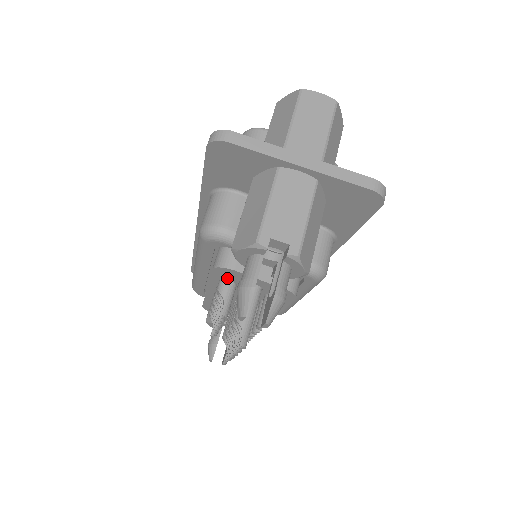
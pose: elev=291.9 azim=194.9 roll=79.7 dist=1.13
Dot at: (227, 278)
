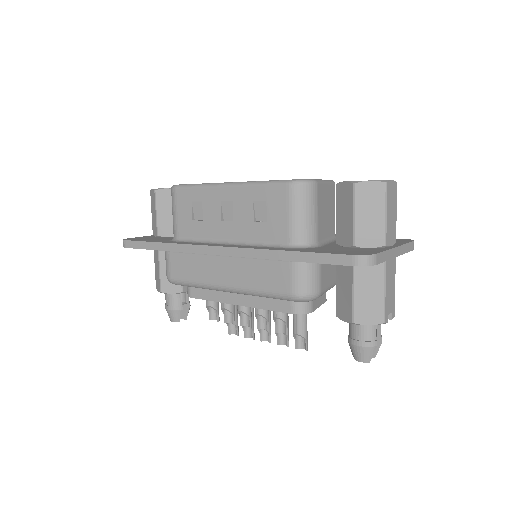
Dot at: occluded
